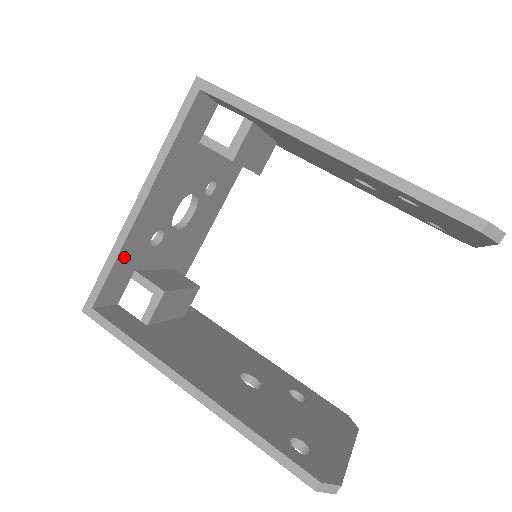
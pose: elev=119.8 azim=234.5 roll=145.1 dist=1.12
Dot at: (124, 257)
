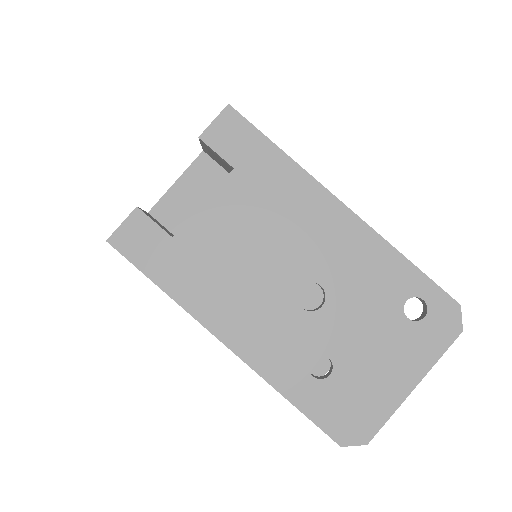
Dot at: occluded
